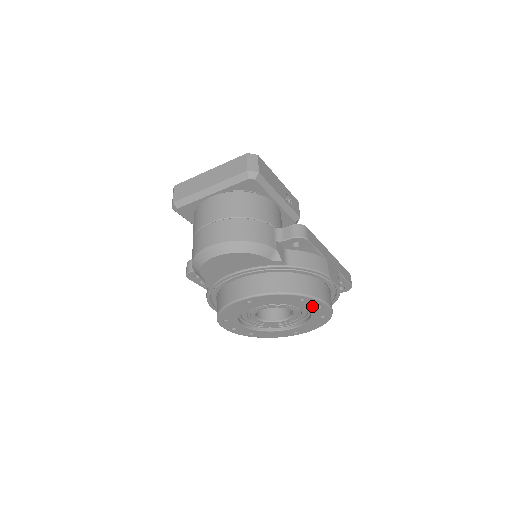
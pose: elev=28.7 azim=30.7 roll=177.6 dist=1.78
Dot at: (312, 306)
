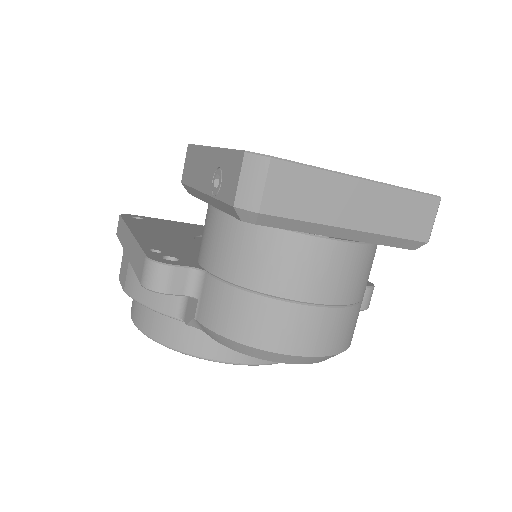
Dot at: occluded
